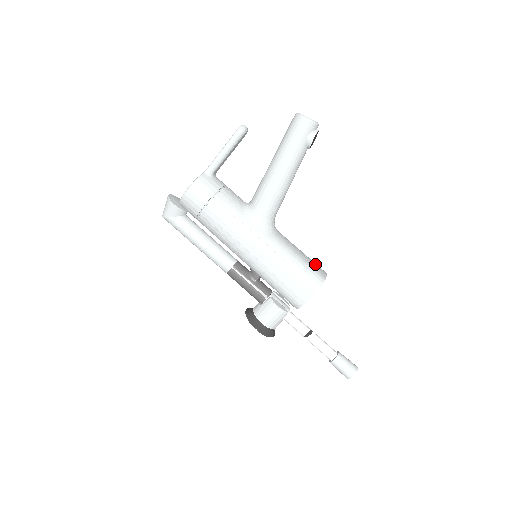
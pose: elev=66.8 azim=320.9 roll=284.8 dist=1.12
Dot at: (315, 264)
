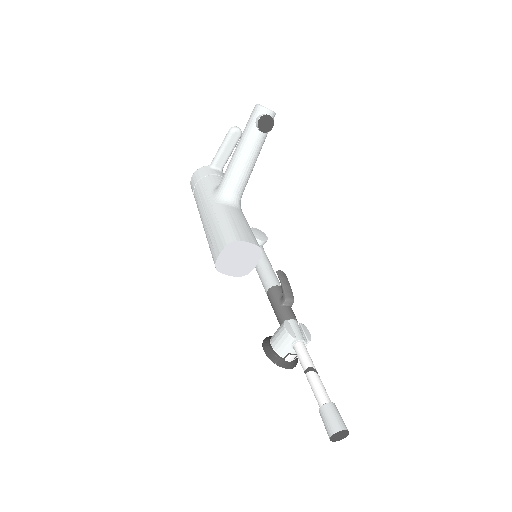
Dot at: (248, 234)
